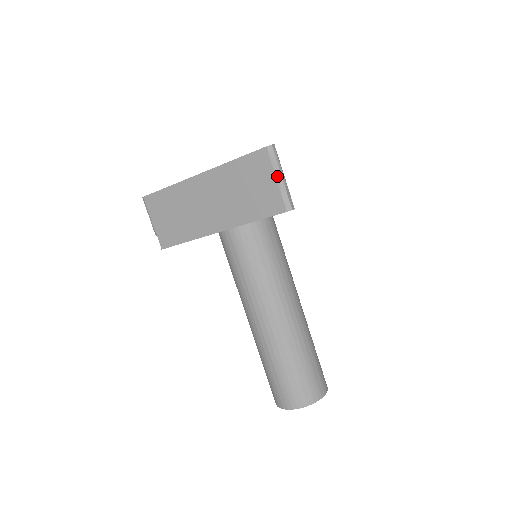
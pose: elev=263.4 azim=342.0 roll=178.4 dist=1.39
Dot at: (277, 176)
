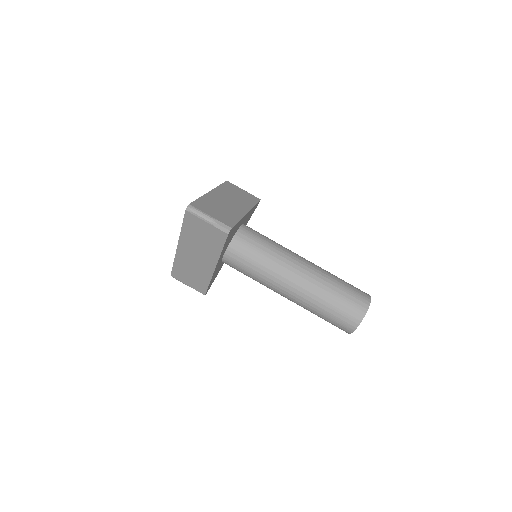
Dot at: (205, 220)
